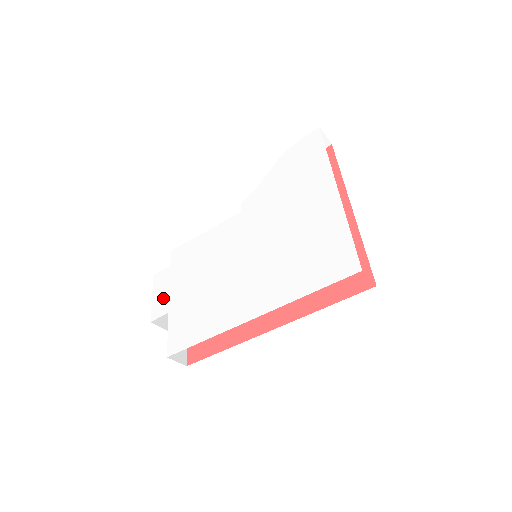
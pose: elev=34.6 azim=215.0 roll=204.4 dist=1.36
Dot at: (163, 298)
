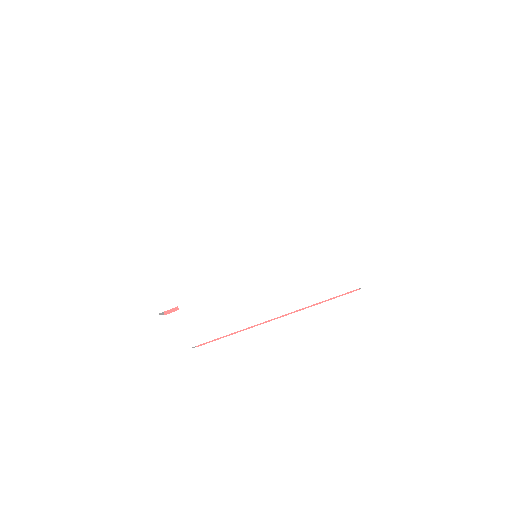
Dot at: (166, 291)
